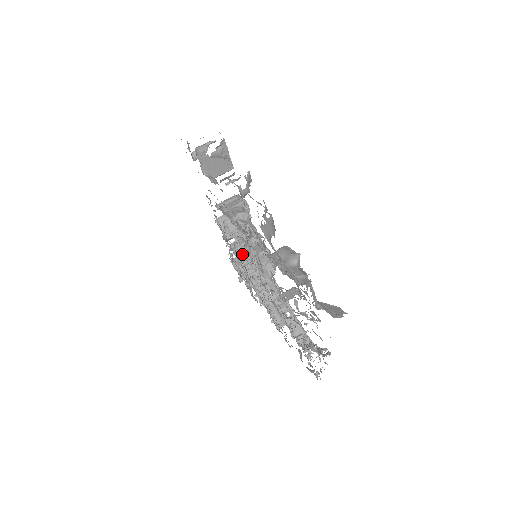
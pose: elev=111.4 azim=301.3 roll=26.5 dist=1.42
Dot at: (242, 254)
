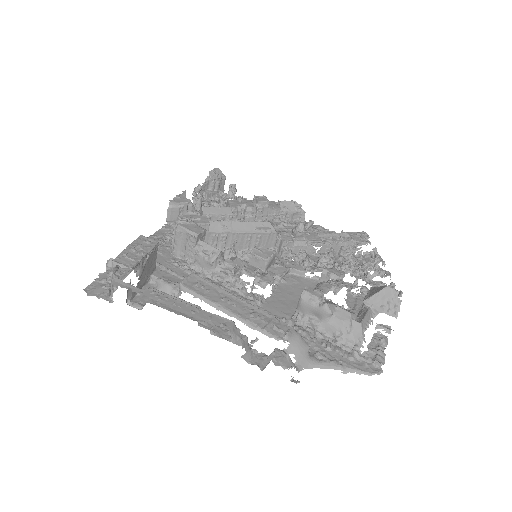
Dot at: (220, 217)
